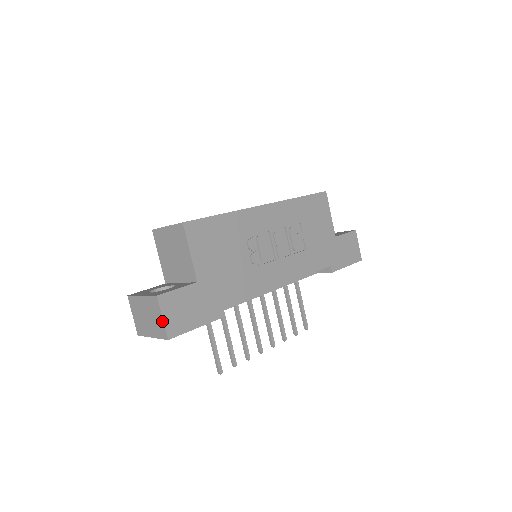
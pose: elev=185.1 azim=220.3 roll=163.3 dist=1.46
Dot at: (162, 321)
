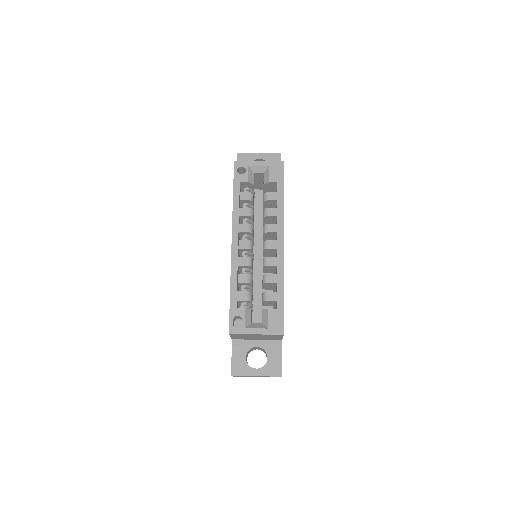
Dot at: occluded
